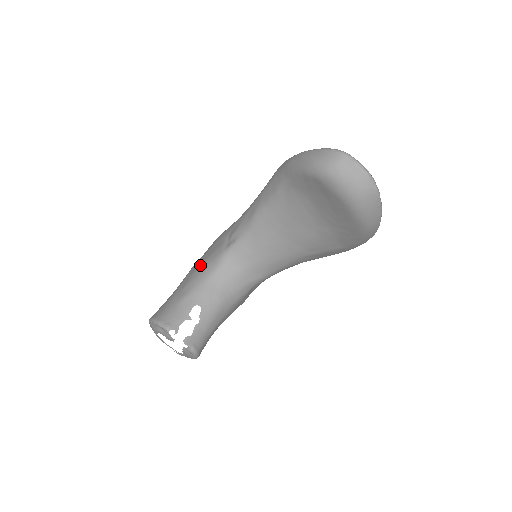
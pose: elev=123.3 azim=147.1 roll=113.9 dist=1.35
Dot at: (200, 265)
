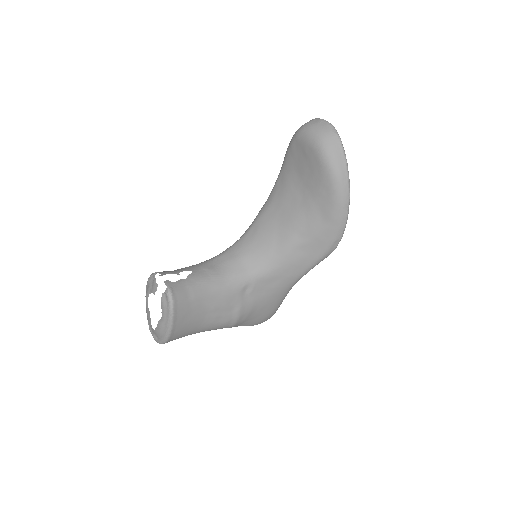
Dot at: occluded
